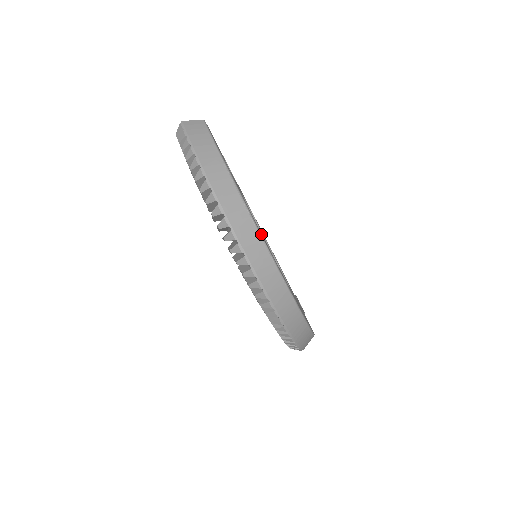
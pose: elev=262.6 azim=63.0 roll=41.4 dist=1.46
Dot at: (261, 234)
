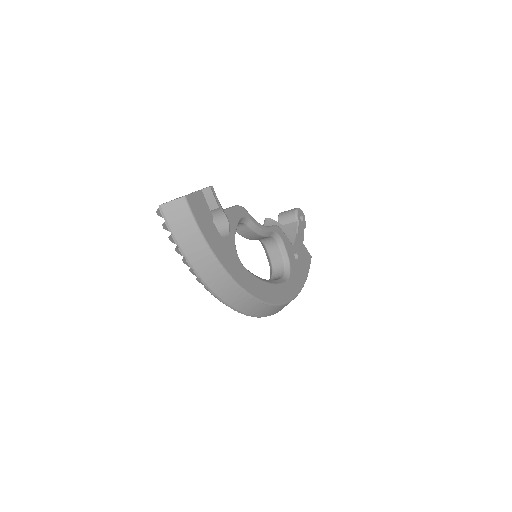
Dot at: (259, 295)
